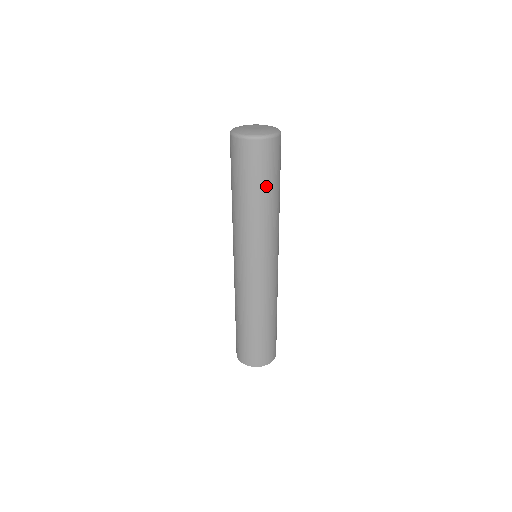
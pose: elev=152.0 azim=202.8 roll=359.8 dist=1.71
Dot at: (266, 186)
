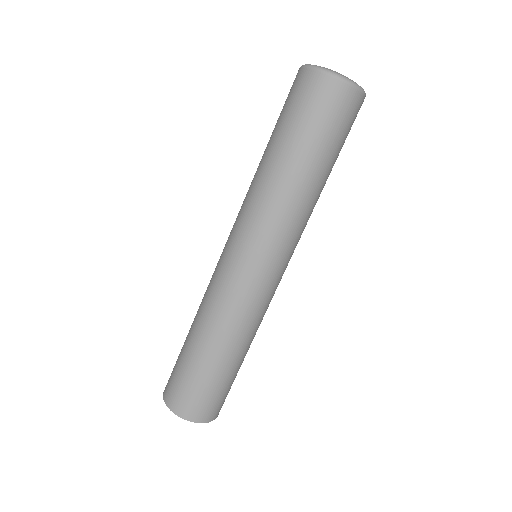
Dot at: (334, 158)
